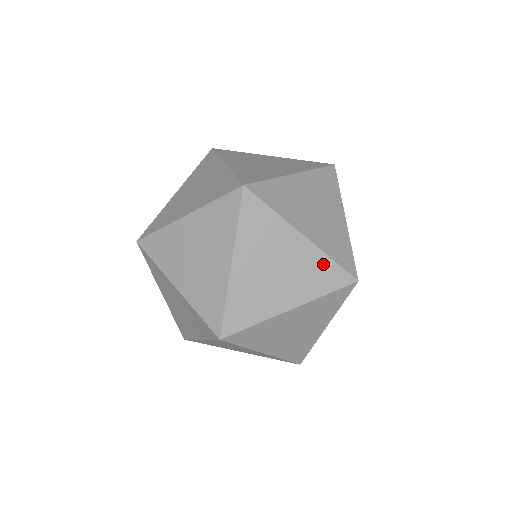
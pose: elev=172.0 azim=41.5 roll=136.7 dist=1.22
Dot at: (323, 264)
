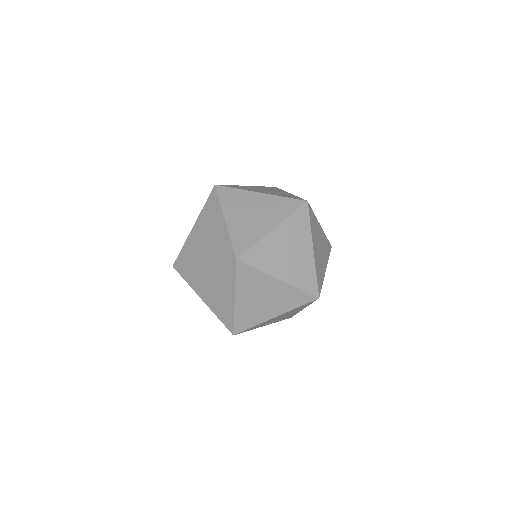
Dot at: (280, 201)
